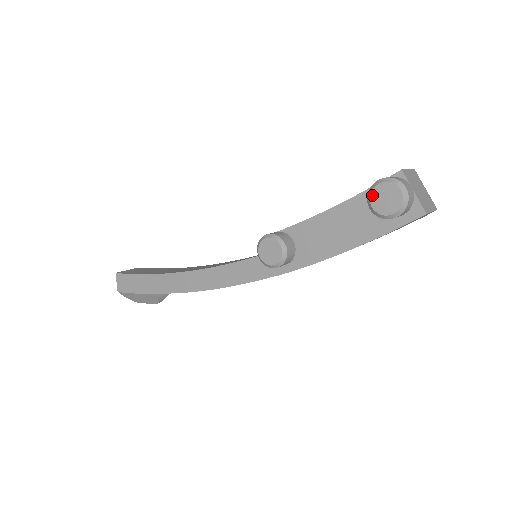
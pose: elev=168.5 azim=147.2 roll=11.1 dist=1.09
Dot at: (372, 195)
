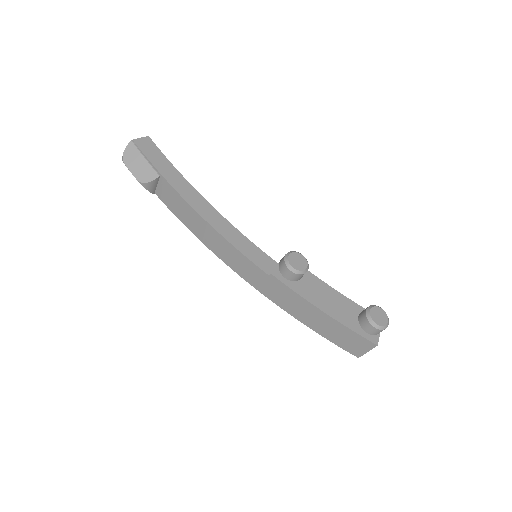
Dot at: (375, 307)
